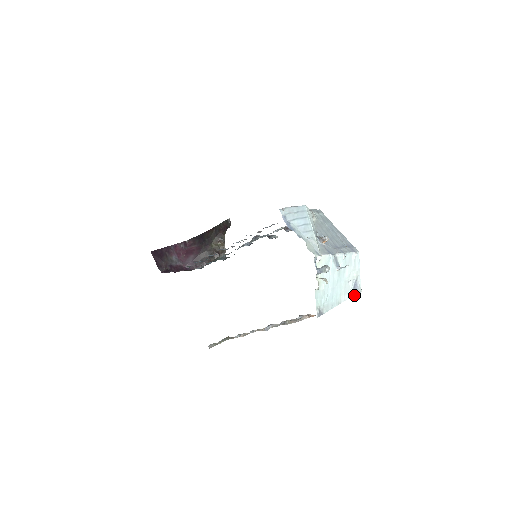
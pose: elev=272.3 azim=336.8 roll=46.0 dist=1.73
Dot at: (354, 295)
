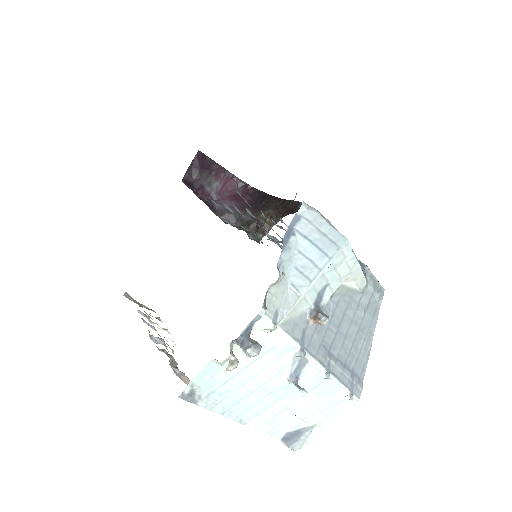
Dot at: (282, 441)
